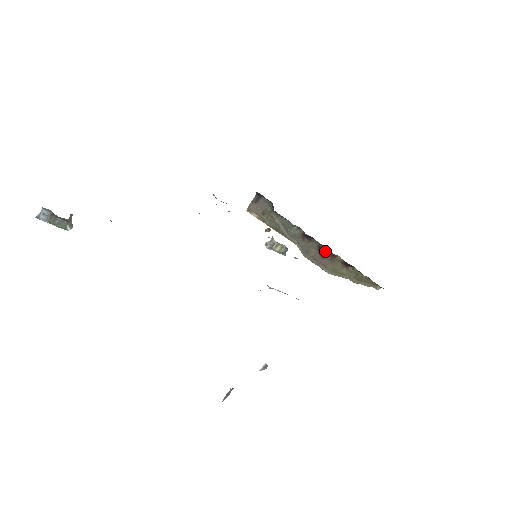
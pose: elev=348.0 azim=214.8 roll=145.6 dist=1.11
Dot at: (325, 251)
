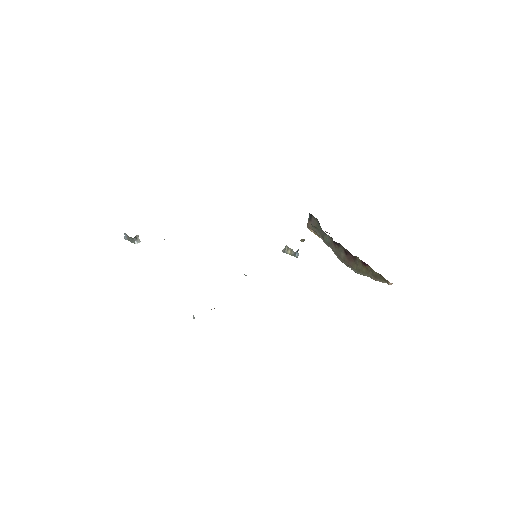
Dot at: (350, 254)
